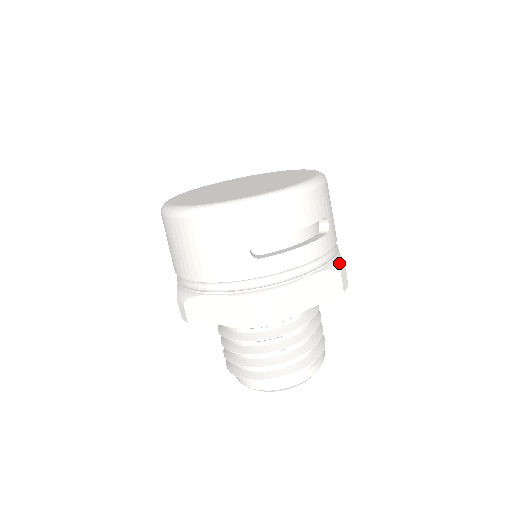
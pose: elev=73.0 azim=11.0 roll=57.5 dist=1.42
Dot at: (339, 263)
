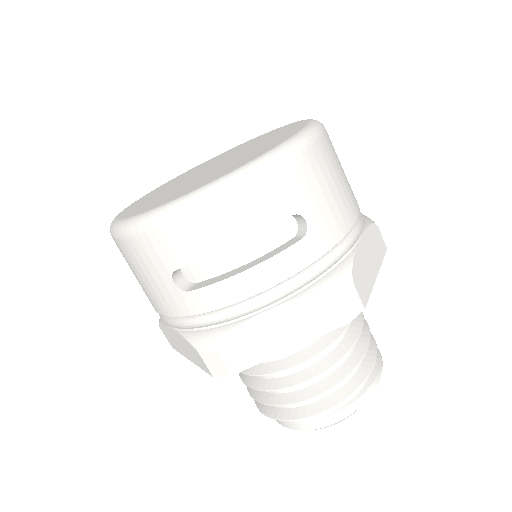
Dot at: (337, 278)
